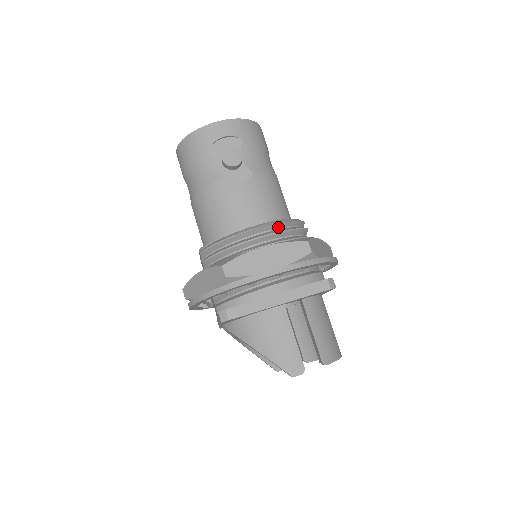
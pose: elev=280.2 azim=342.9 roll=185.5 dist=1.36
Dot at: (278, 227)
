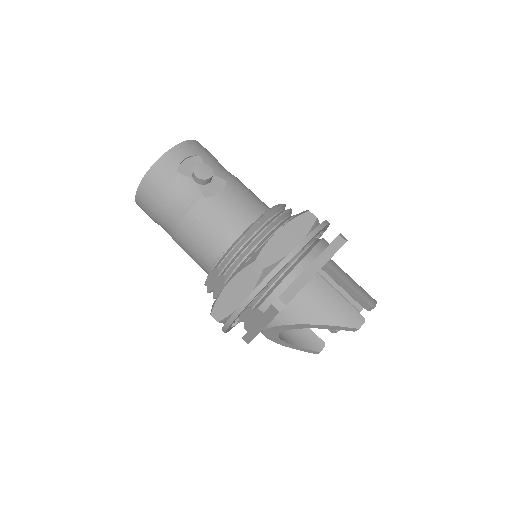
Dot at: (275, 213)
